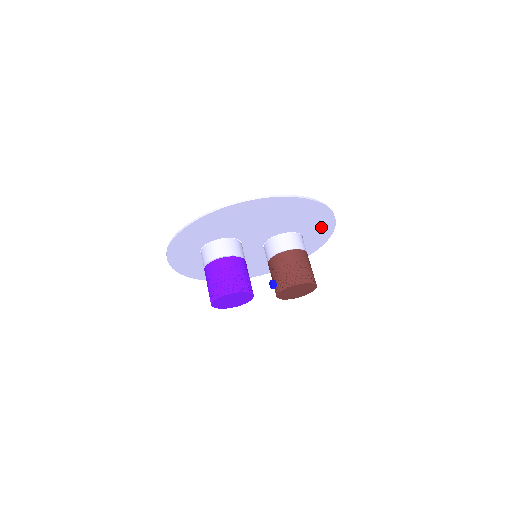
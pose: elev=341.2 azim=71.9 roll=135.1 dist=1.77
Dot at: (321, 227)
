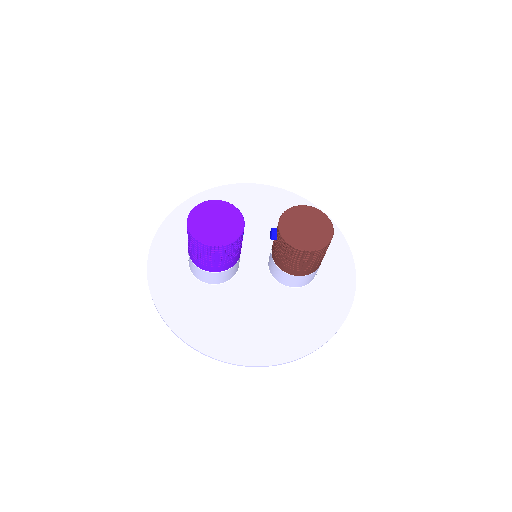
Dot at: (330, 243)
